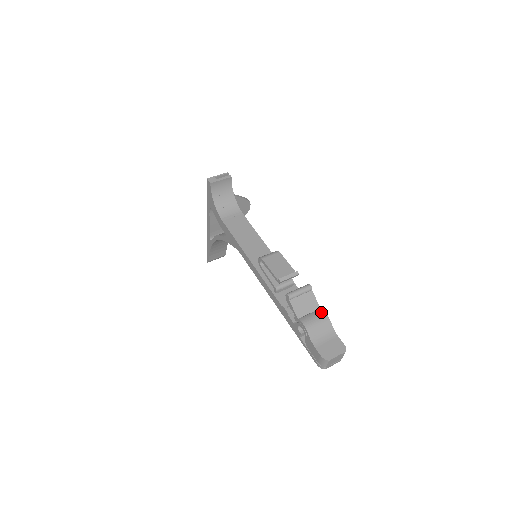
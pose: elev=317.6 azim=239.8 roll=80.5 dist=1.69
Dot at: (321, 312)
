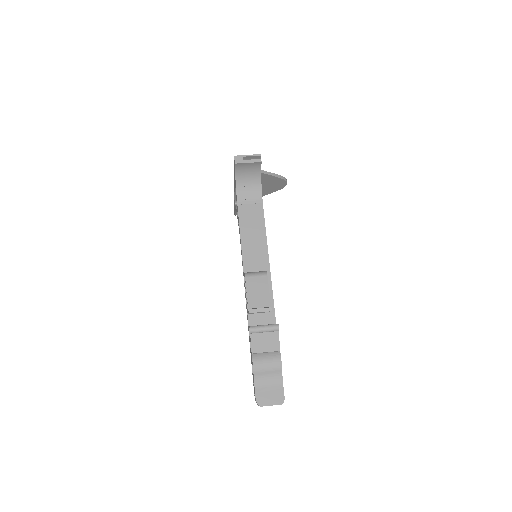
Dot at: (277, 356)
